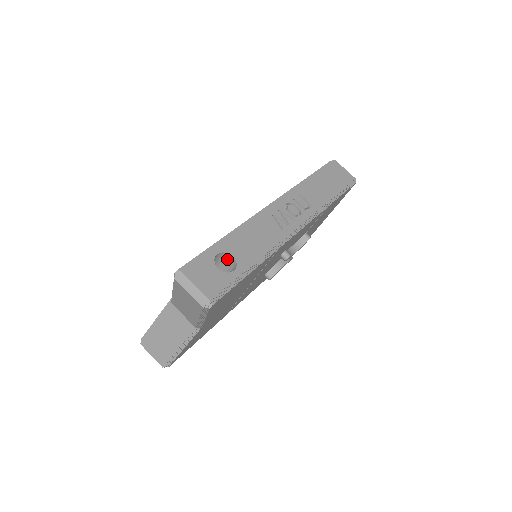
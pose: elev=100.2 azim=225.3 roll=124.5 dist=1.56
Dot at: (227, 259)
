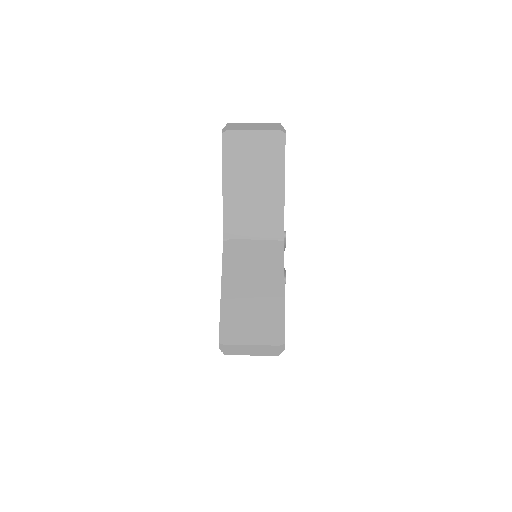
Dot at: occluded
